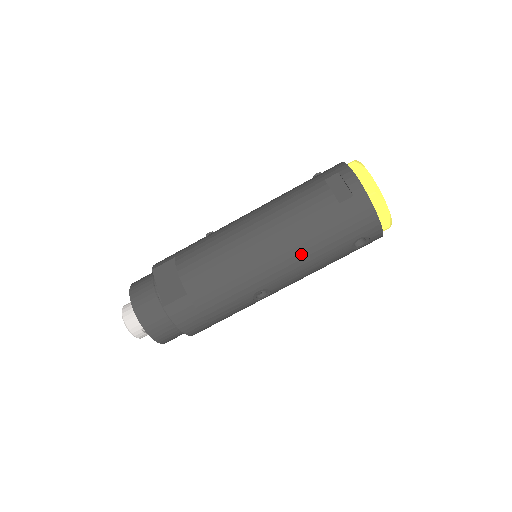
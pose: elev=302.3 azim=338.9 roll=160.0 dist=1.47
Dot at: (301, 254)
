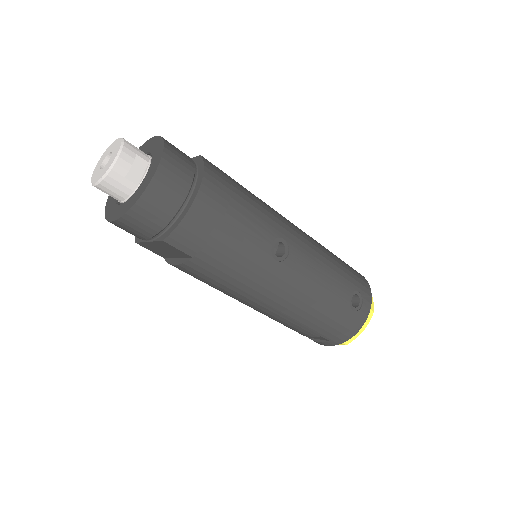
Dot at: (322, 253)
